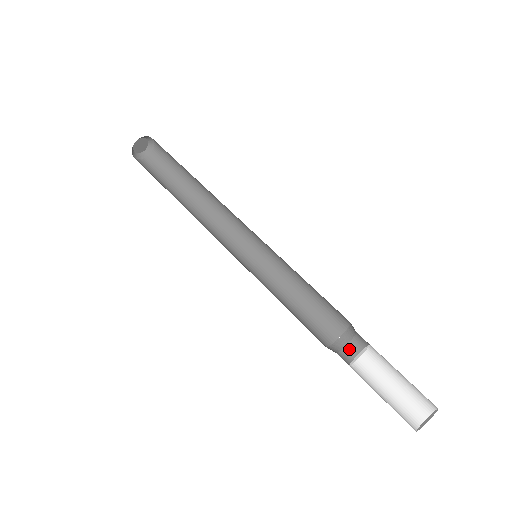
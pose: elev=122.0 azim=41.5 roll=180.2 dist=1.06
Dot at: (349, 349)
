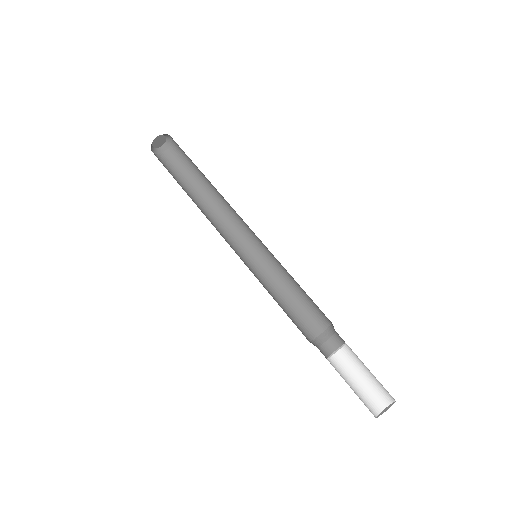
Dot at: (330, 343)
